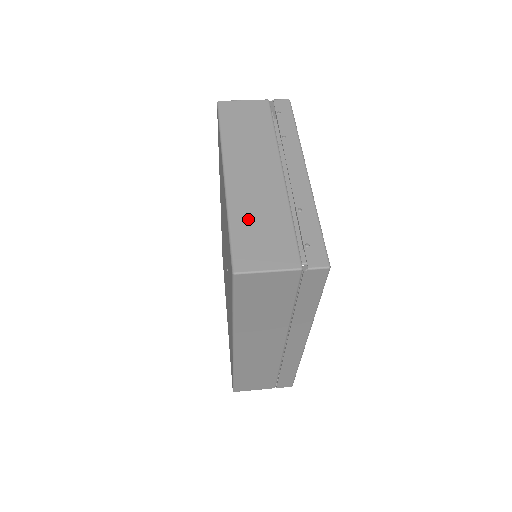
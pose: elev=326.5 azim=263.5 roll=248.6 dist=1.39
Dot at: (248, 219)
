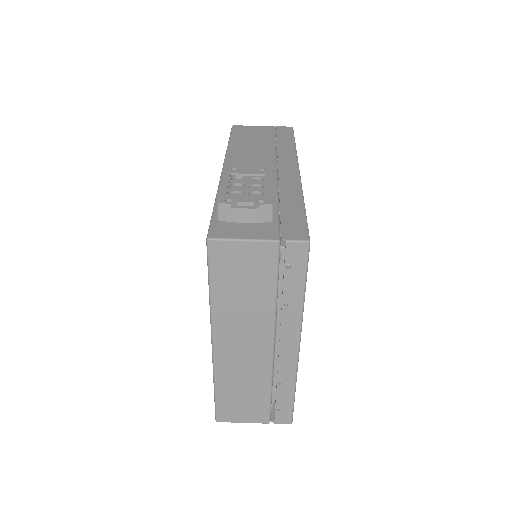
Dot at: (232, 388)
